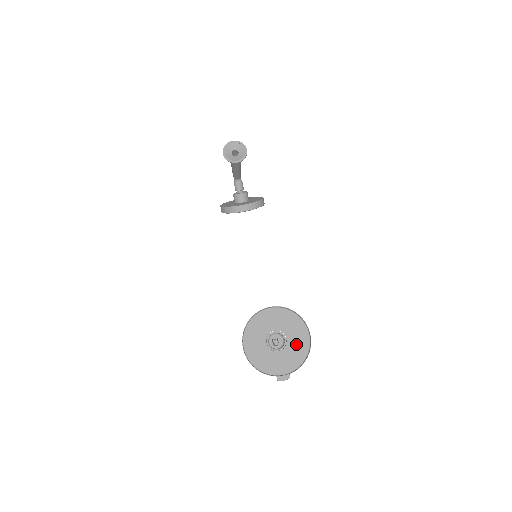
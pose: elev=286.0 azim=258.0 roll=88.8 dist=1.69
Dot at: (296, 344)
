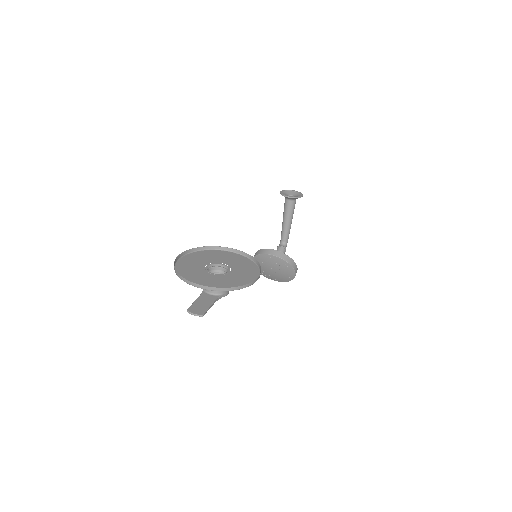
Dot at: (236, 278)
